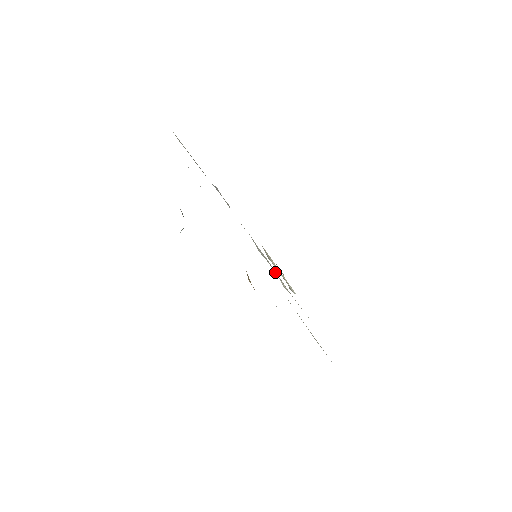
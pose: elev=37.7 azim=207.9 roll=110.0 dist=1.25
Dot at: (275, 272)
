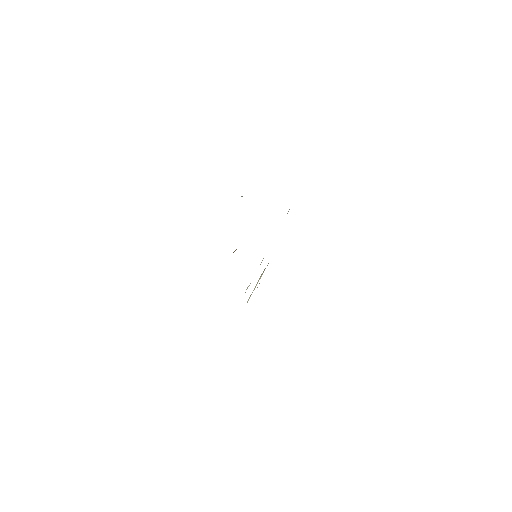
Dot at: occluded
